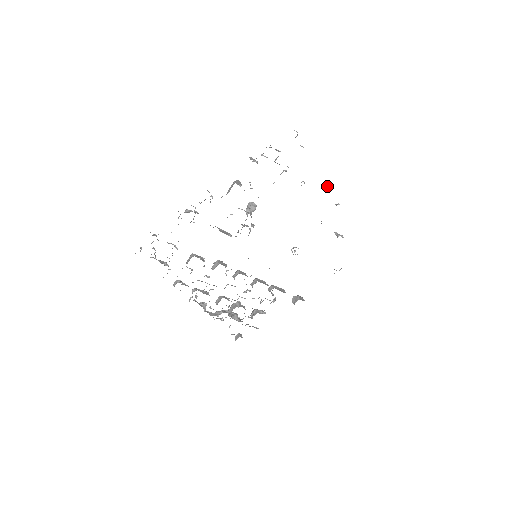
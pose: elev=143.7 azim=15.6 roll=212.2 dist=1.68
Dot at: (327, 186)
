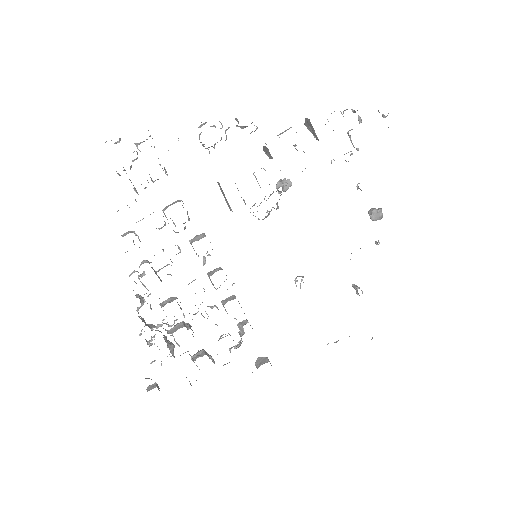
Dot at: (379, 209)
